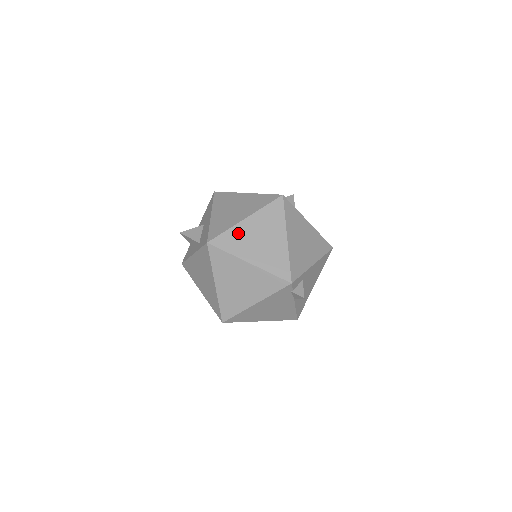
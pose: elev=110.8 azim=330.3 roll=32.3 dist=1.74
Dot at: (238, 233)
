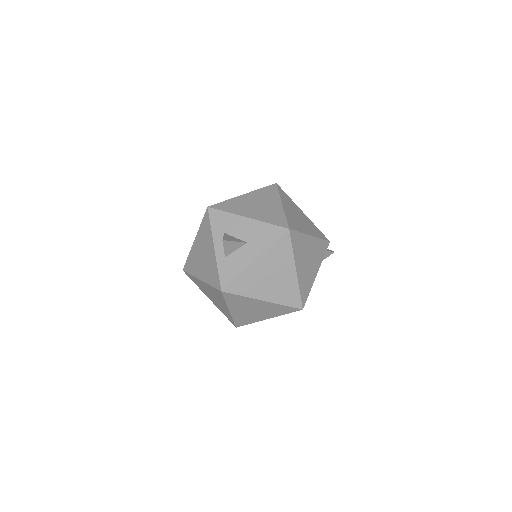
Dot at: (247, 301)
